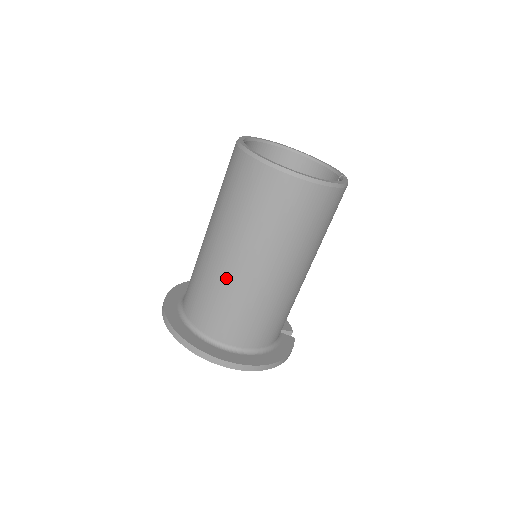
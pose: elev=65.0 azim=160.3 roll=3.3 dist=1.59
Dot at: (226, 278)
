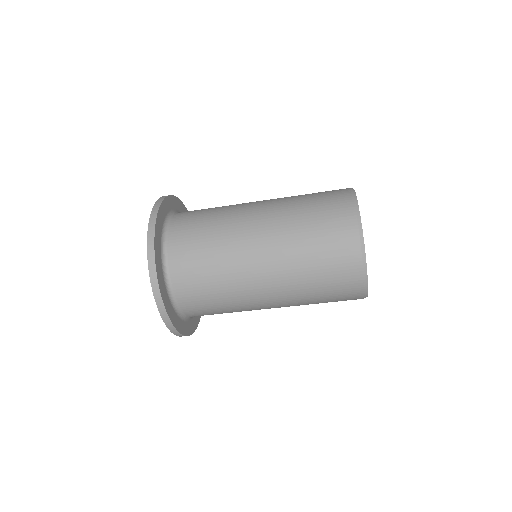
Dot at: (247, 303)
